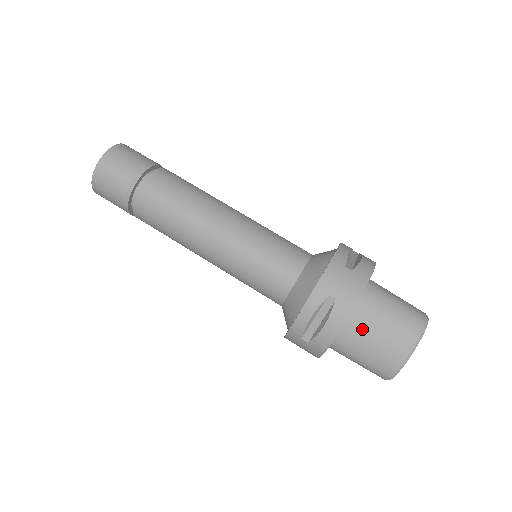
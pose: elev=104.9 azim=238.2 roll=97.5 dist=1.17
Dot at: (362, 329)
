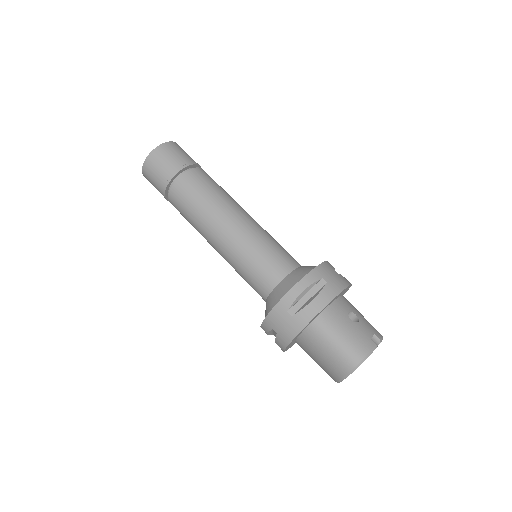
Dot at: (308, 350)
